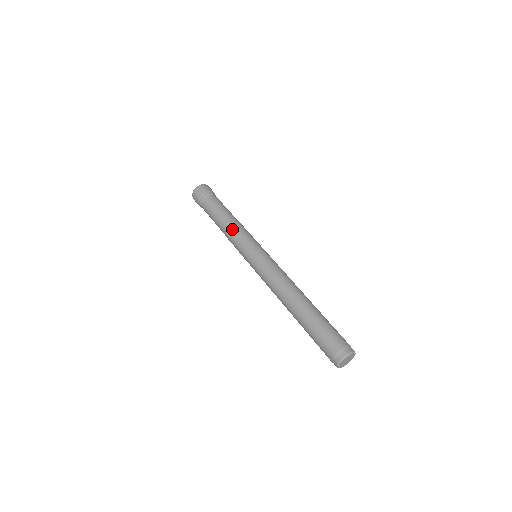
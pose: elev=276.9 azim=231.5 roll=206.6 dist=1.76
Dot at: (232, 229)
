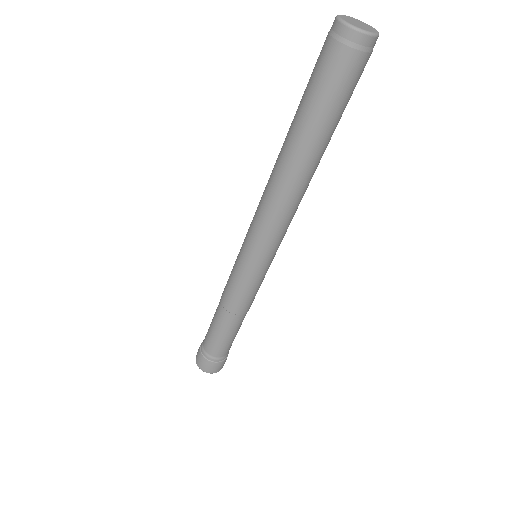
Dot at: occluded
